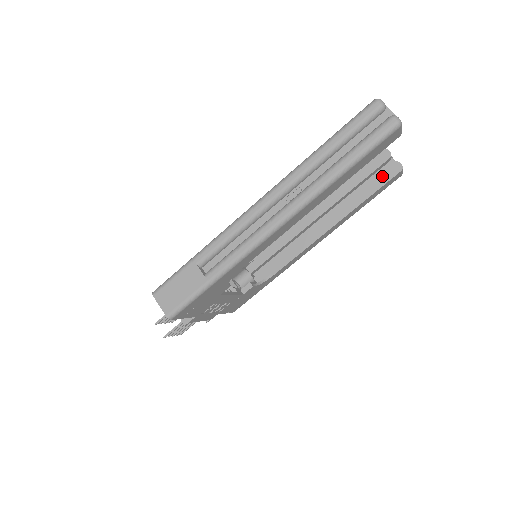
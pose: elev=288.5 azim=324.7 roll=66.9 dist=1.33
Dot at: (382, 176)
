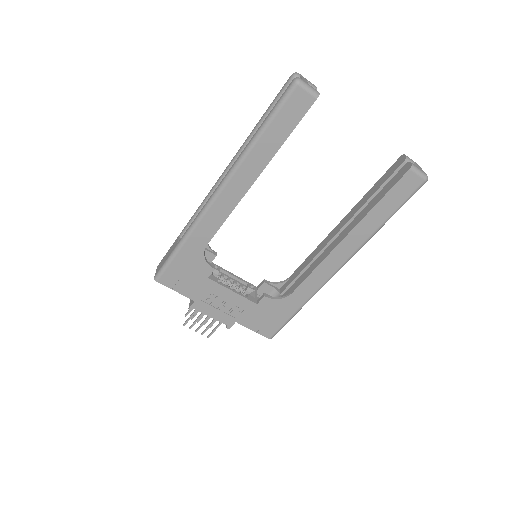
Dot at: (393, 180)
